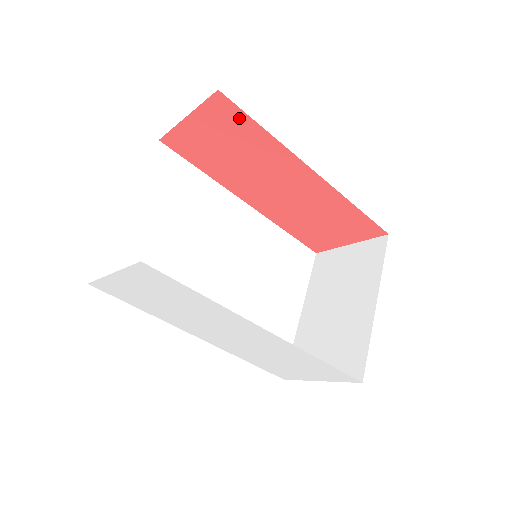
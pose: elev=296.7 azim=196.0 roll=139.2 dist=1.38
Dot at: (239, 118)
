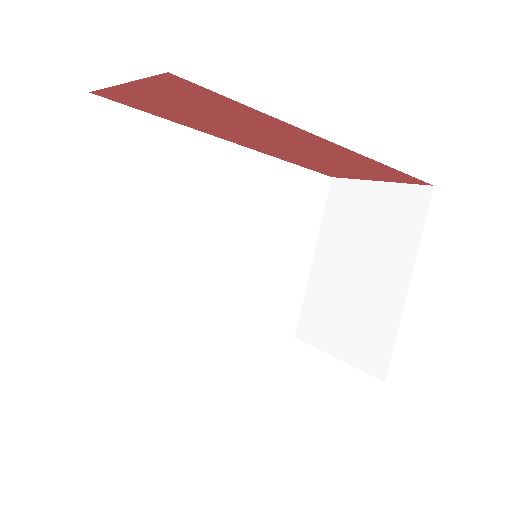
Dot at: (213, 97)
